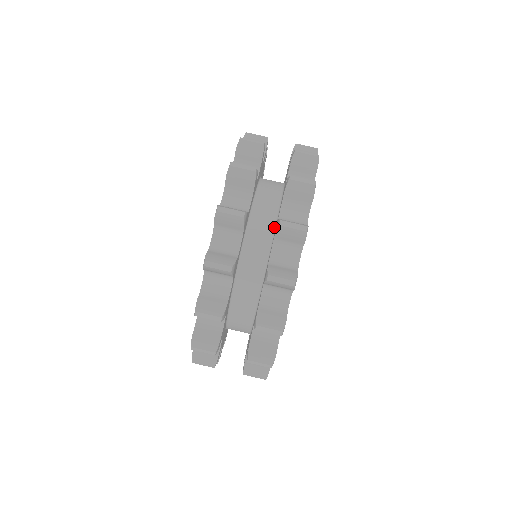
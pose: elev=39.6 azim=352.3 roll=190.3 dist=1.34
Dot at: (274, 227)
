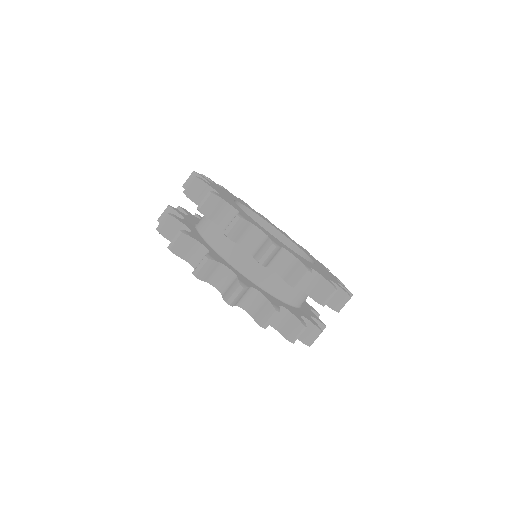
Dot at: occluded
